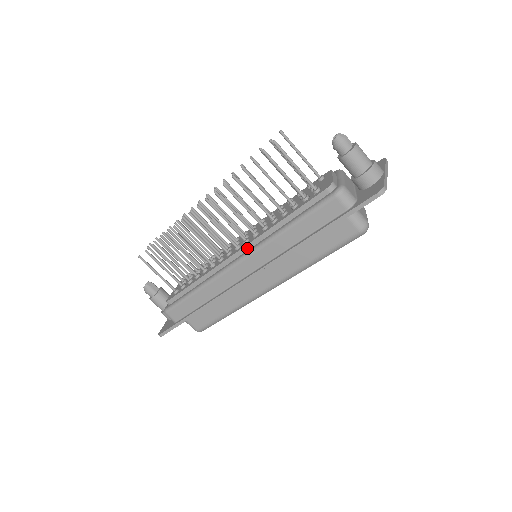
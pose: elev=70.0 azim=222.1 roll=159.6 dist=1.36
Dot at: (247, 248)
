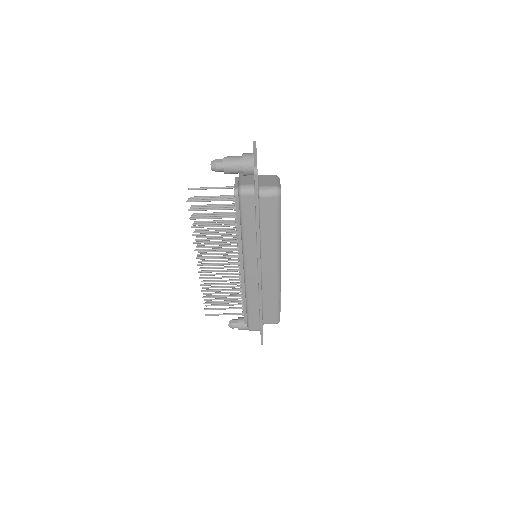
Dot at: (242, 260)
